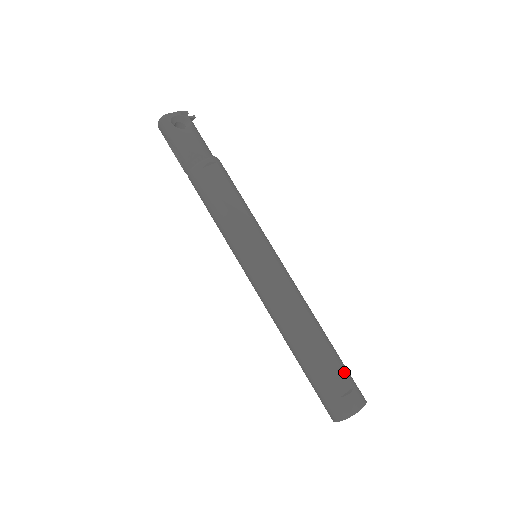
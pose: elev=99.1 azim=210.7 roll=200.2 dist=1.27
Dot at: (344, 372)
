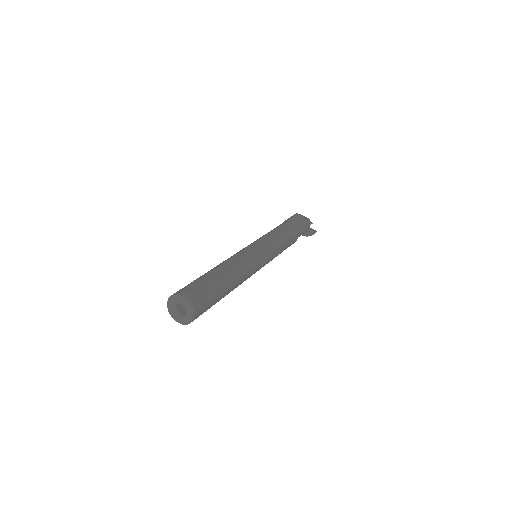
Dot at: (206, 287)
